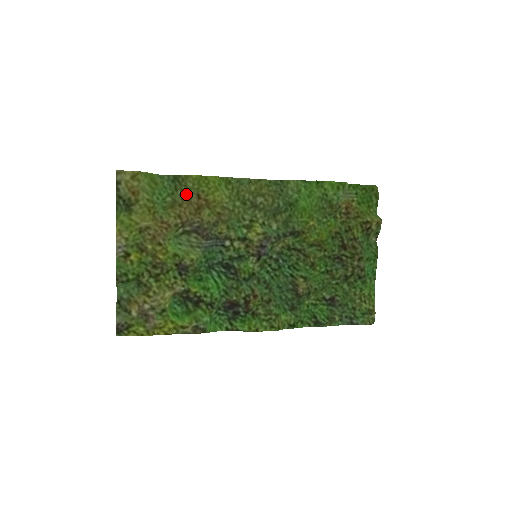
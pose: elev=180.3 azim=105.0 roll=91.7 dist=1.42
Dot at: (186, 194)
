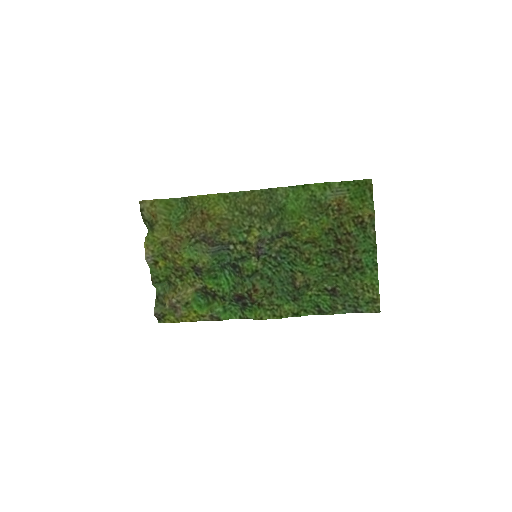
Dot at: (194, 211)
